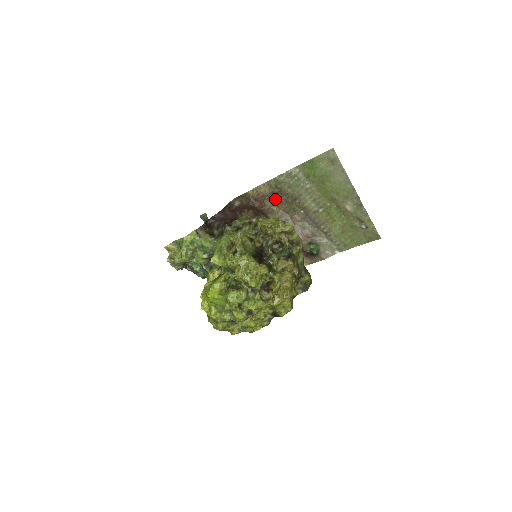
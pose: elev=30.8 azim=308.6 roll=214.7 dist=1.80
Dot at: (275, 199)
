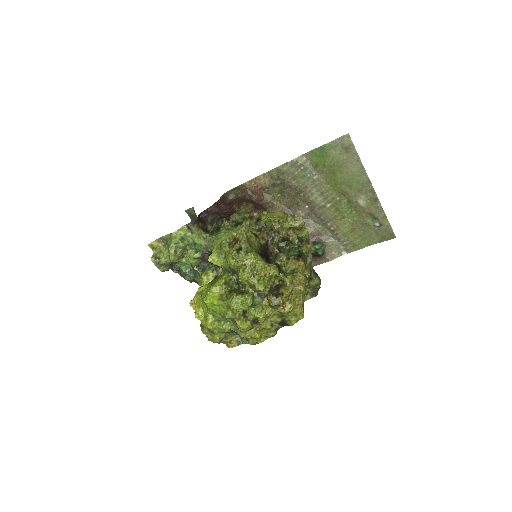
Dot at: (276, 192)
